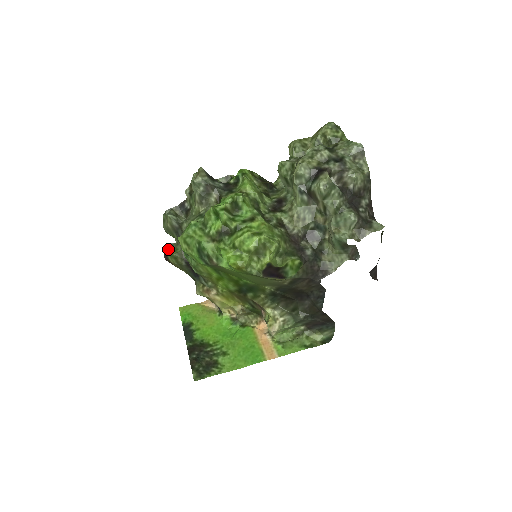
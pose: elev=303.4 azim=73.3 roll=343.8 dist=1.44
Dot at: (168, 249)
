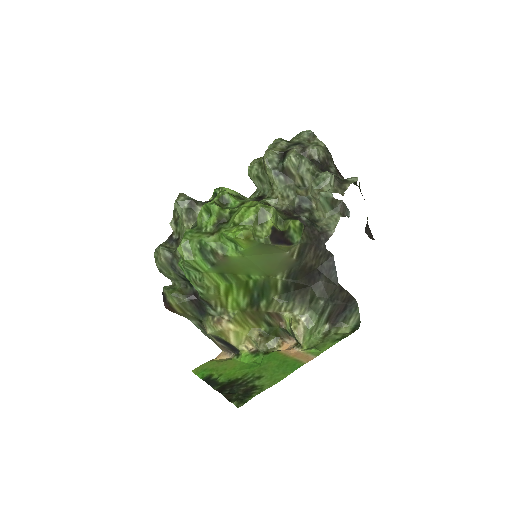
Dot at: (166, 291)
